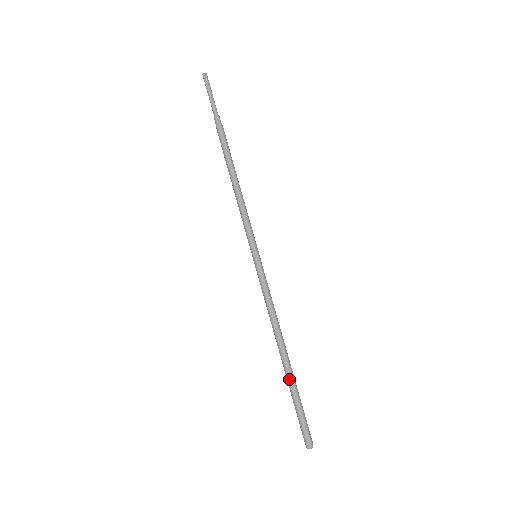
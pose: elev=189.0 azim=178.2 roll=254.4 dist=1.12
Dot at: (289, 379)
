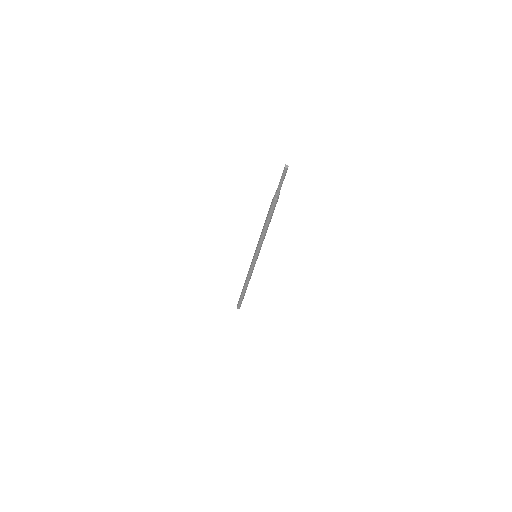
Dot at: (242, 293)
